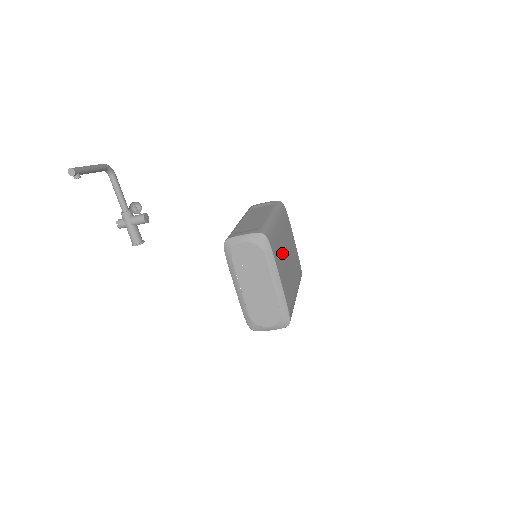
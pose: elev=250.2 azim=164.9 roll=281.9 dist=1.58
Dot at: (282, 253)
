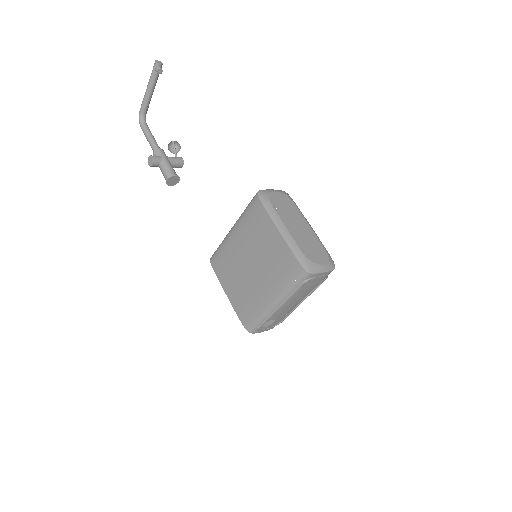
Dot at: occluded
